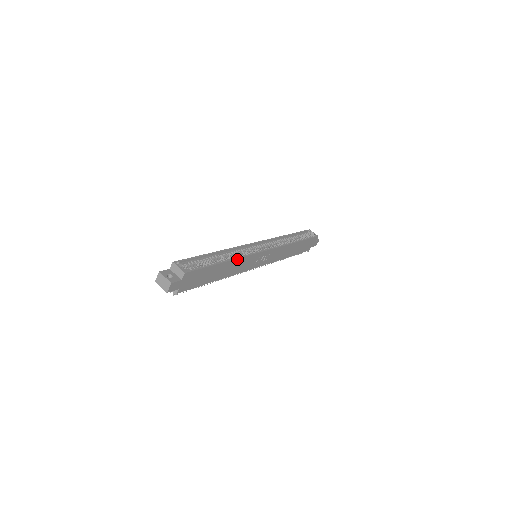
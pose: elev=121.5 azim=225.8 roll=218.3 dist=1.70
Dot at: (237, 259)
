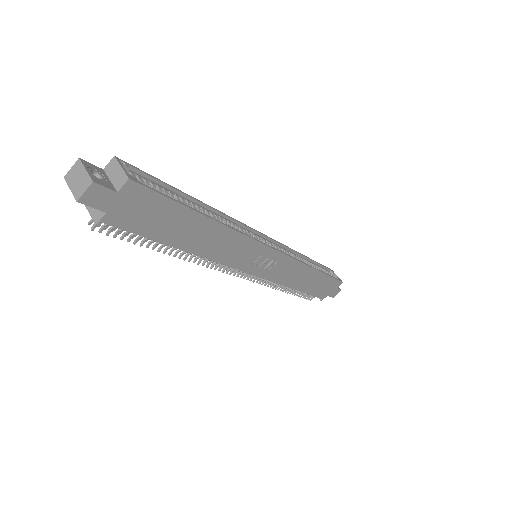
Dot at: (230, 229)
